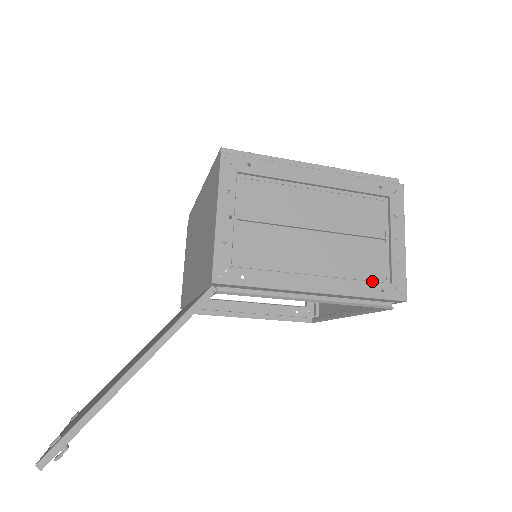
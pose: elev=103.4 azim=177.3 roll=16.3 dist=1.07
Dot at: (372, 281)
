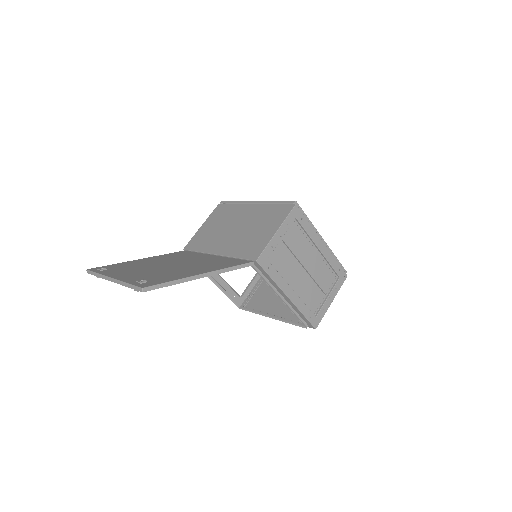
Dot at: (310, 310)
